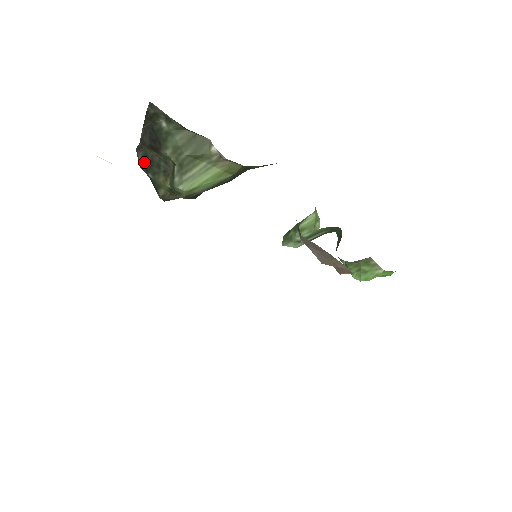
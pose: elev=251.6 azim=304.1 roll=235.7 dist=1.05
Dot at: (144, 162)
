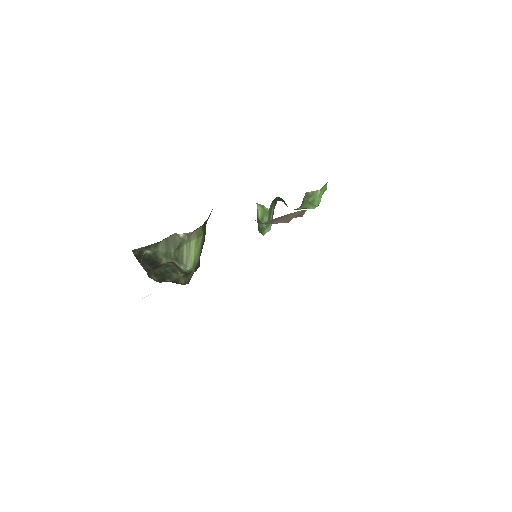
Dot at: (159, 278)
